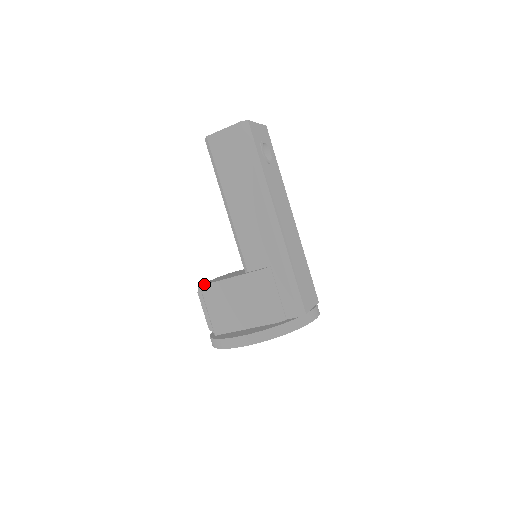
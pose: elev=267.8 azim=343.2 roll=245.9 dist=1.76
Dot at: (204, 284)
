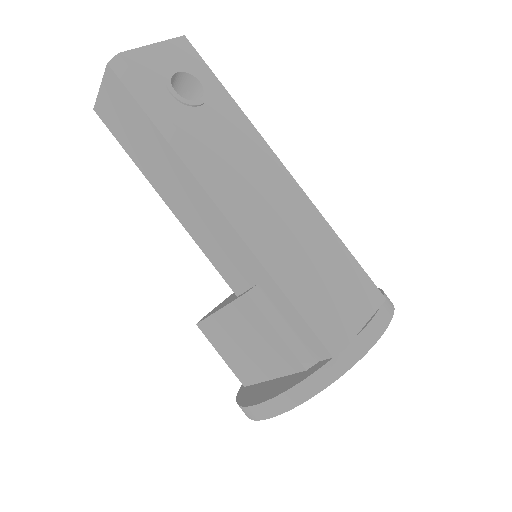
Dot at: (198, 322)
